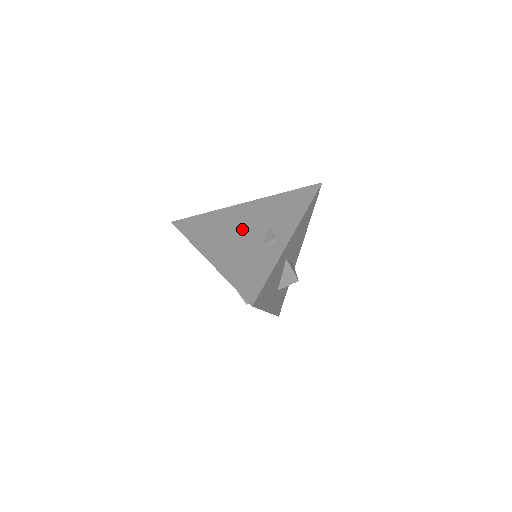
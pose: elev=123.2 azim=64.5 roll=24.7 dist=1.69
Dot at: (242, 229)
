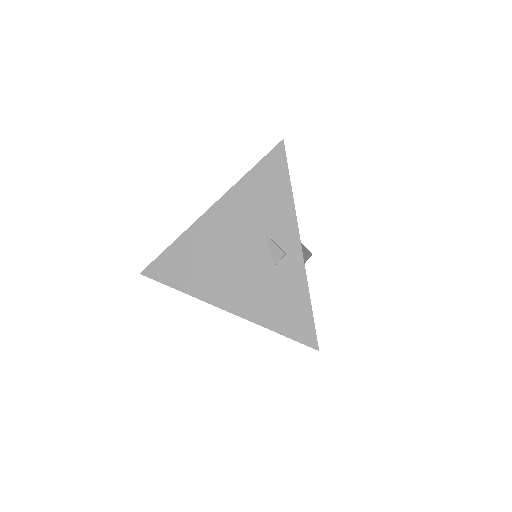
Dot at: (235, 252)
